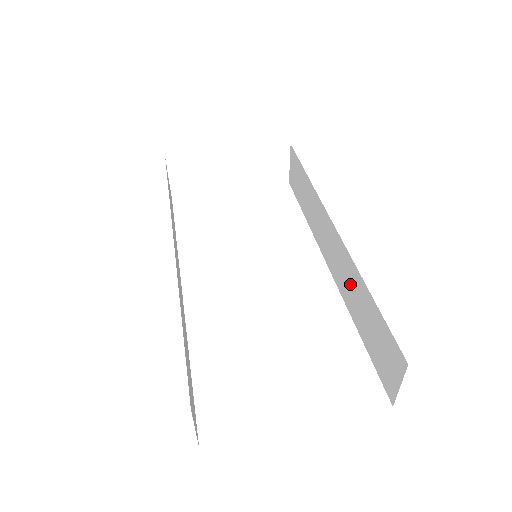
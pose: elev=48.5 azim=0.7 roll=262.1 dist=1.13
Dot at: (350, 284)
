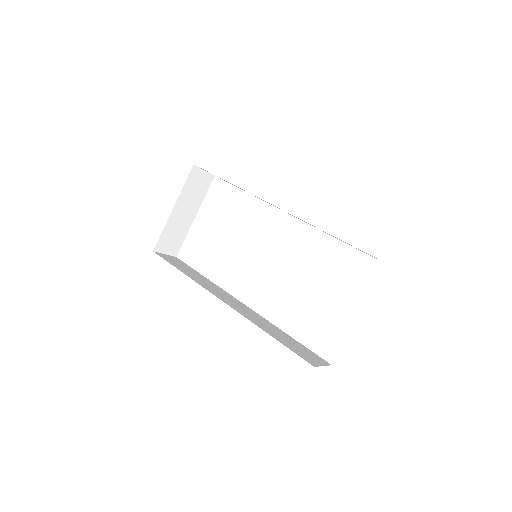
Dot at: occluded
